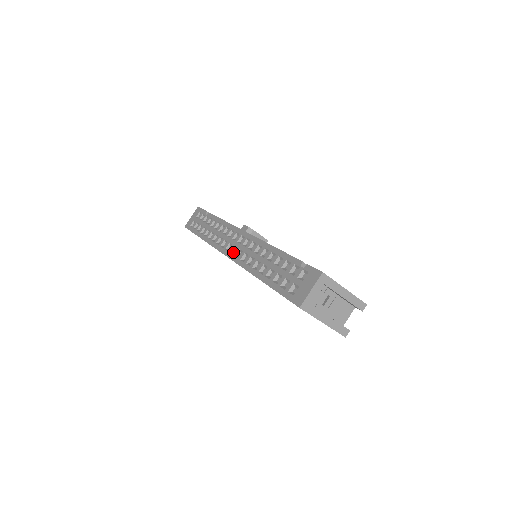
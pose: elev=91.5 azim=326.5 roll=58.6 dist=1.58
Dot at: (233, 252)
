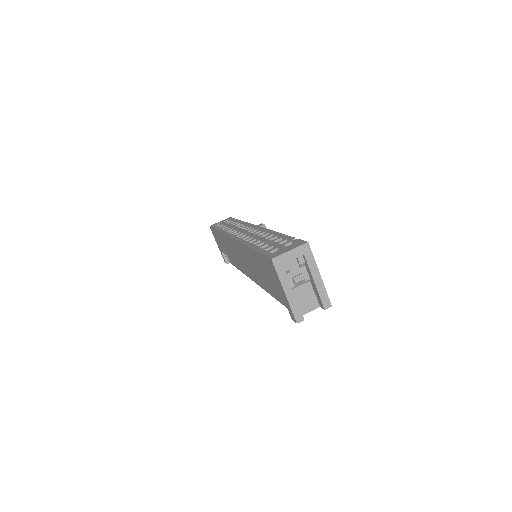
Dot at: occluded
